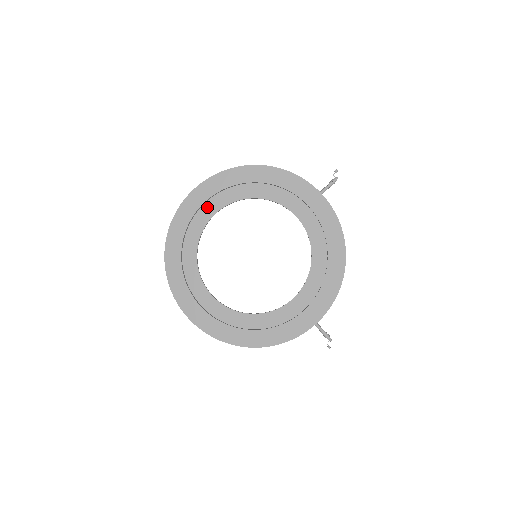
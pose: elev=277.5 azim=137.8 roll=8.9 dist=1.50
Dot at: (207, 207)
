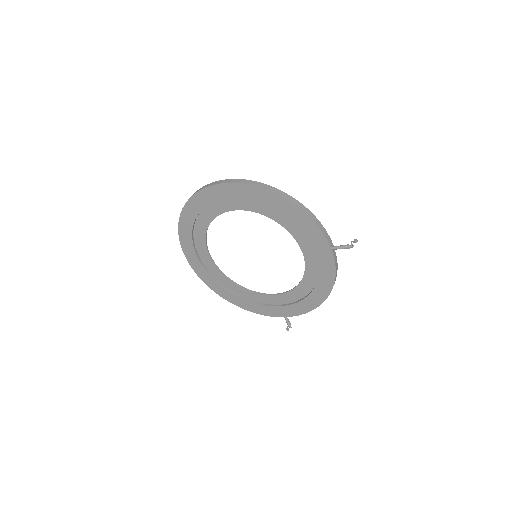
Dot at: (226, 202)
